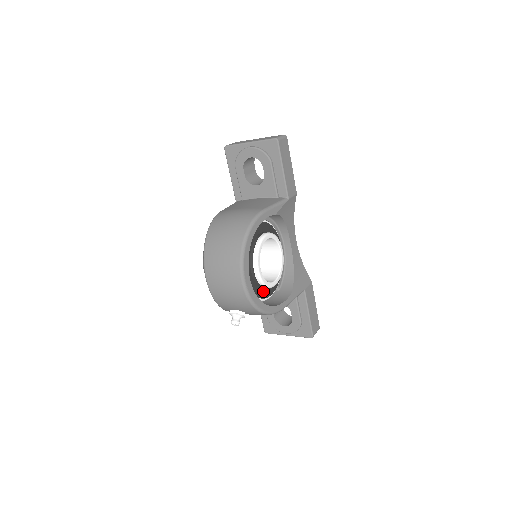
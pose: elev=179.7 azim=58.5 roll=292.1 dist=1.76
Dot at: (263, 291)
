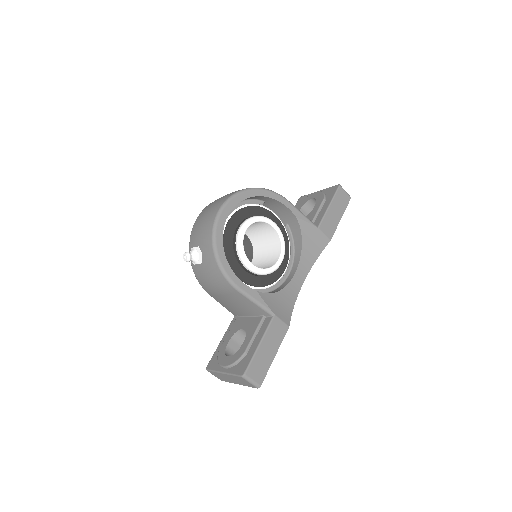
Dot at: (234, 260)
